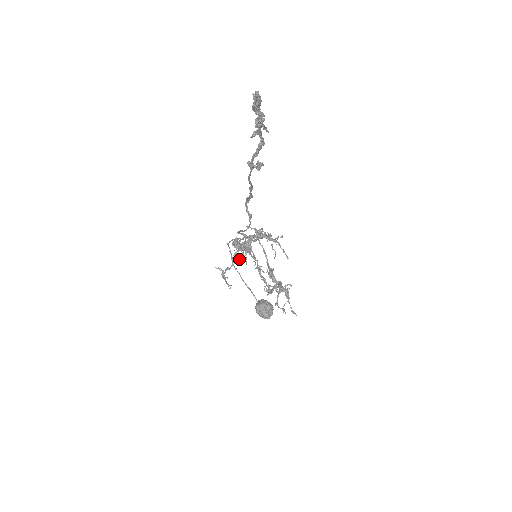
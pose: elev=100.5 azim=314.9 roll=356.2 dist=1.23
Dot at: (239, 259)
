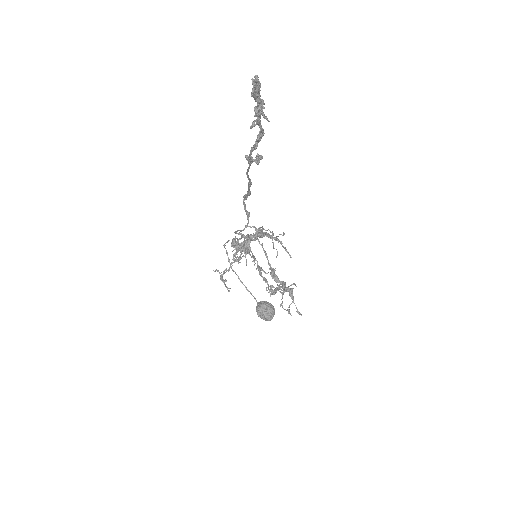
Dot at: (239, 260)
